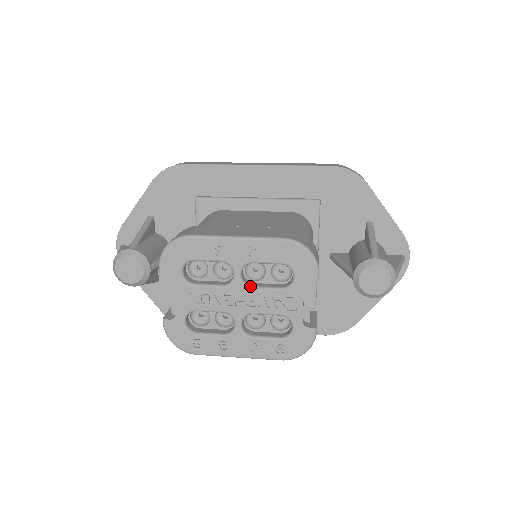
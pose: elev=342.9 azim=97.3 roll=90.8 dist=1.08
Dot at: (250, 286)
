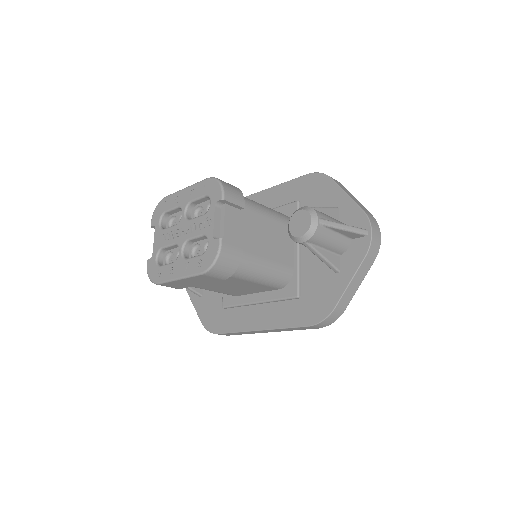
Dot at: (189, 219)
